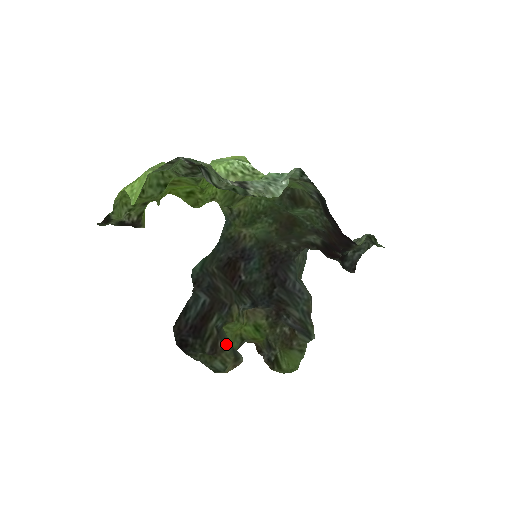
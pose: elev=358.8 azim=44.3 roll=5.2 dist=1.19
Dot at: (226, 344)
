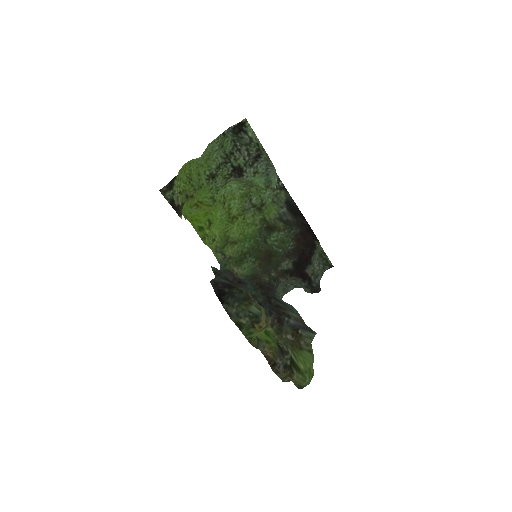
Dot at: occluded
